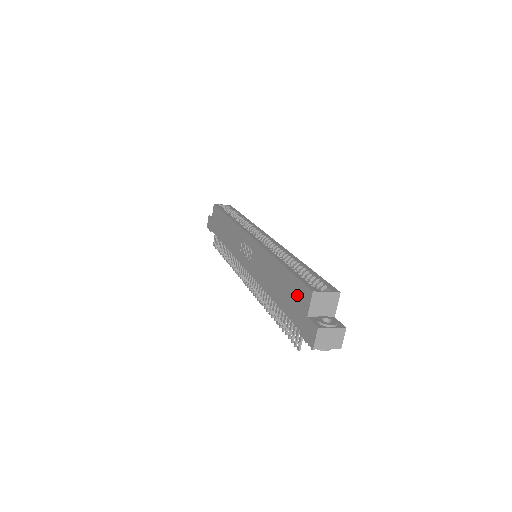
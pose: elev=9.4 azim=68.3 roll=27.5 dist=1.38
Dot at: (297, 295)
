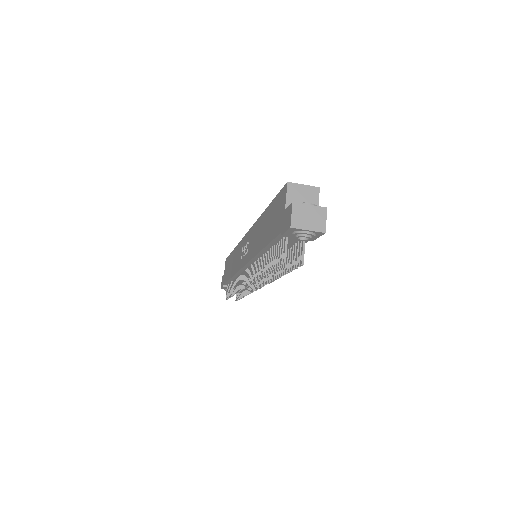
Dot at: (277, 208)
